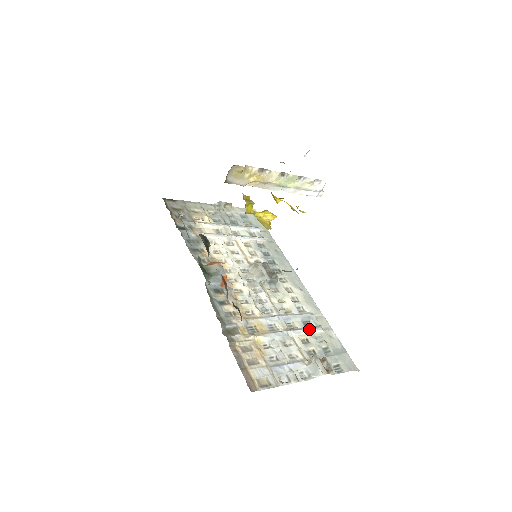
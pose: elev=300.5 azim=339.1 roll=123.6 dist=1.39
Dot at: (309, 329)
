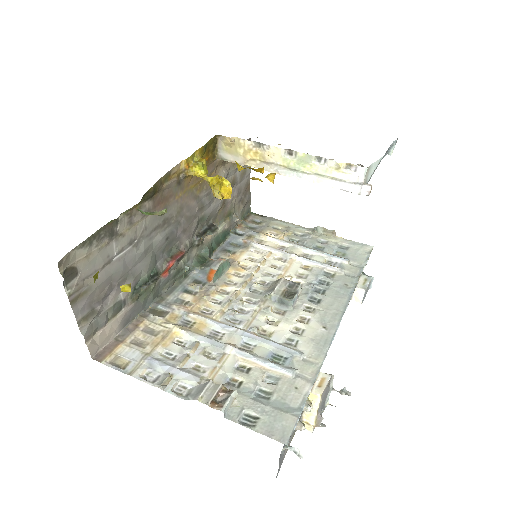
Dot at: (268, 361)
